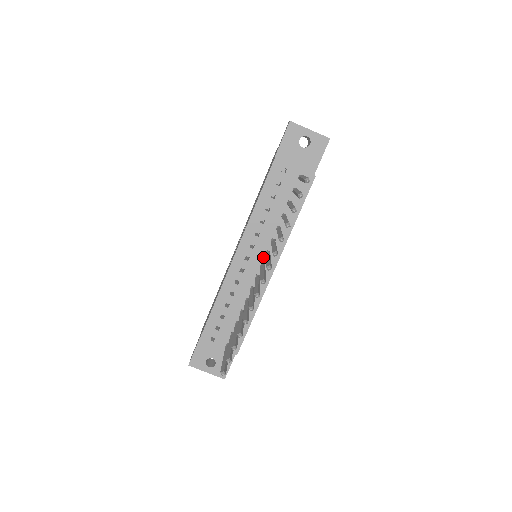
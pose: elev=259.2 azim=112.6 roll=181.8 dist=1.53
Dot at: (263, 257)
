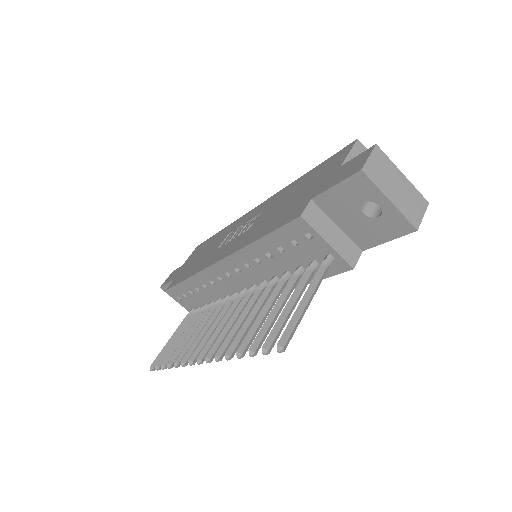
Dot at: (248, 285)
